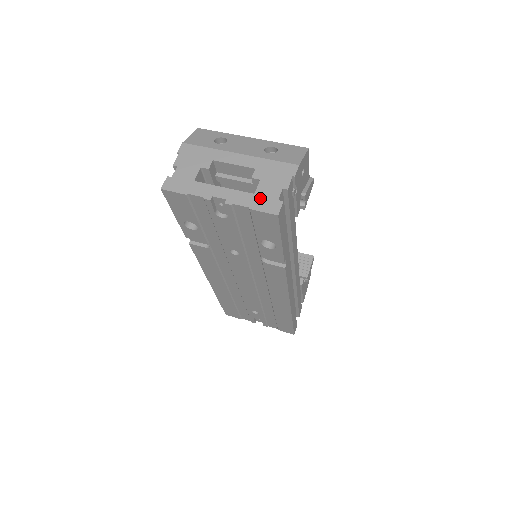
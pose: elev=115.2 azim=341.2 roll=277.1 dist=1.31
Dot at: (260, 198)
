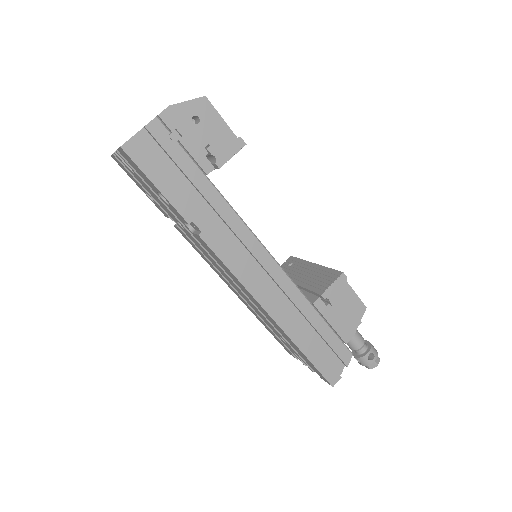
Dot at: occluded
